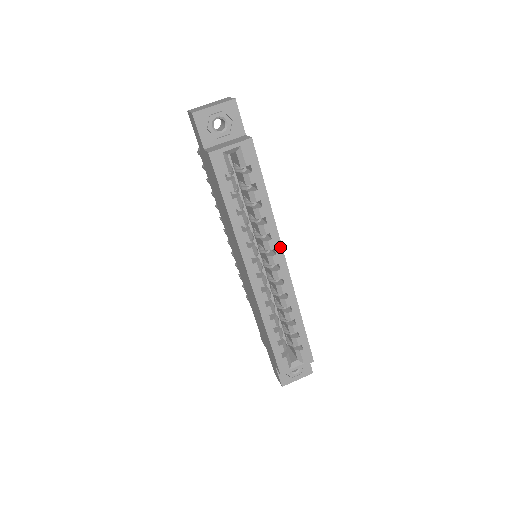
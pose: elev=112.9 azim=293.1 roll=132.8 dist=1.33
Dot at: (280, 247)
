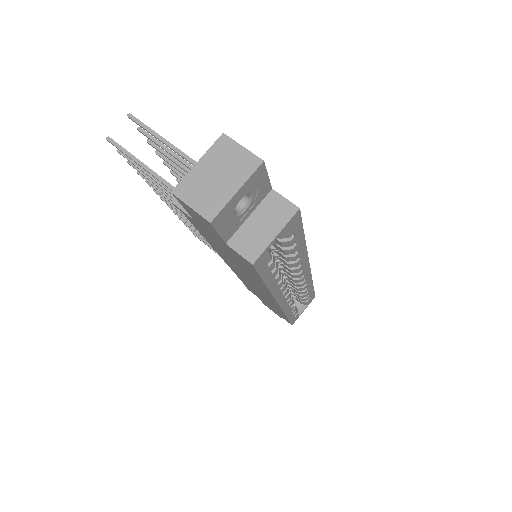
Dot at: (307, 263)
